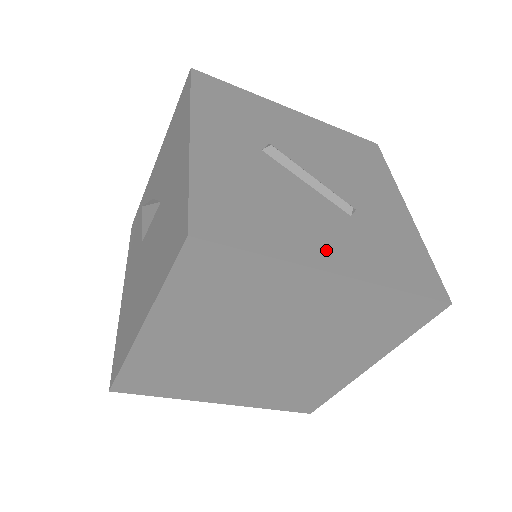
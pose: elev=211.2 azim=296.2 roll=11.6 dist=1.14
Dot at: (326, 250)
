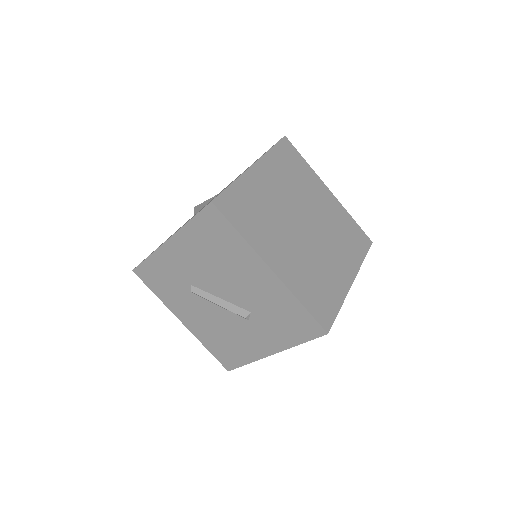
Dot at: occluded
